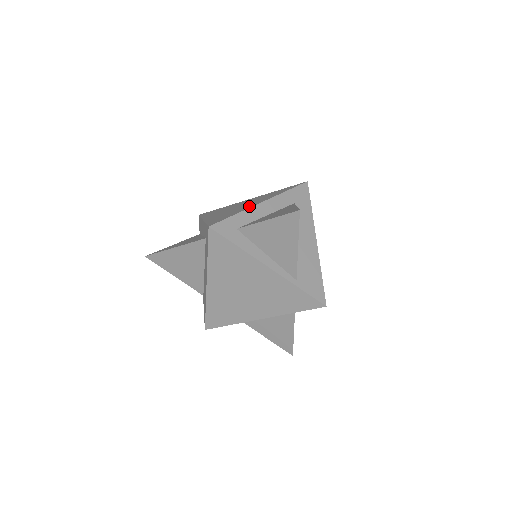
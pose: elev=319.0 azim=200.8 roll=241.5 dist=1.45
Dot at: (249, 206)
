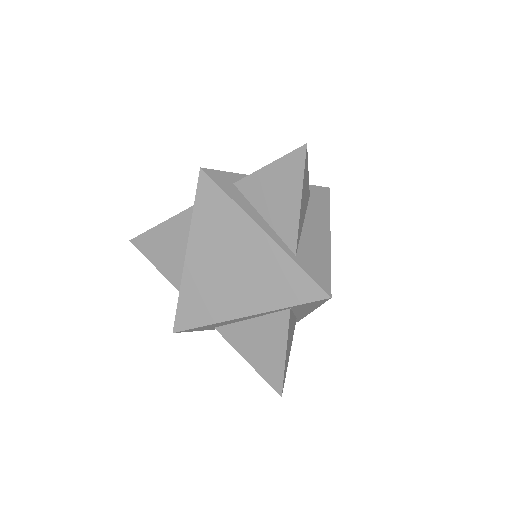
Dot at: occluded
